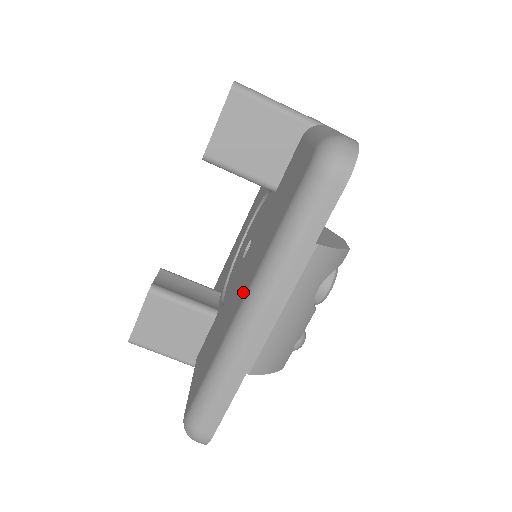
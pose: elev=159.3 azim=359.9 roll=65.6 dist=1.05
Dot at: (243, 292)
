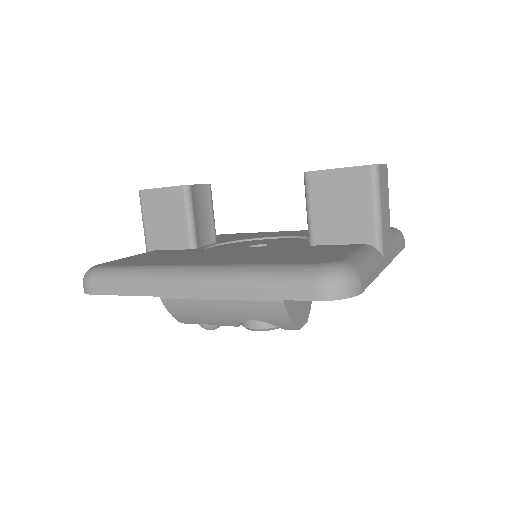
Dot at: (206, 262)
